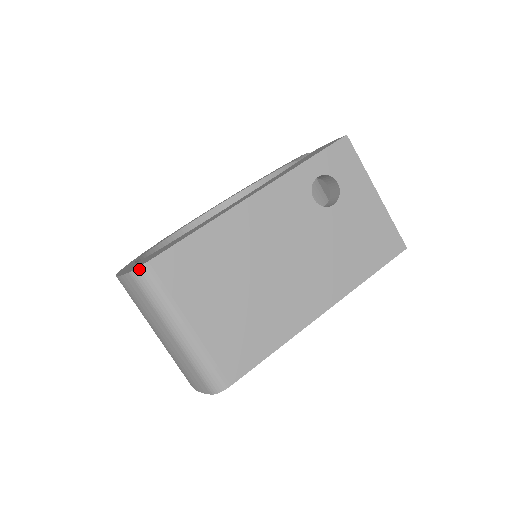
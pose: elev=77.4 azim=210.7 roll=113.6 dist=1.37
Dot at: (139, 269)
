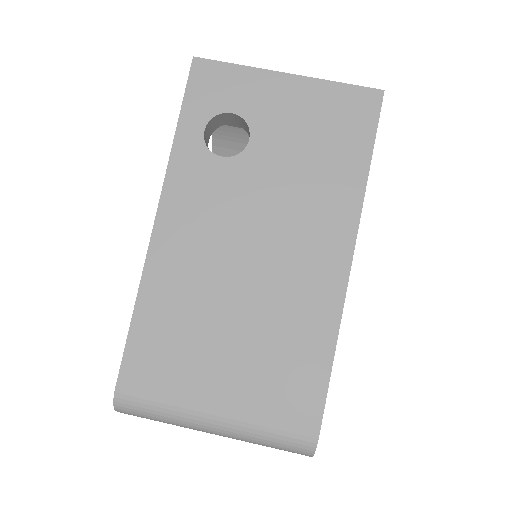
Dot at: (116, 402)
